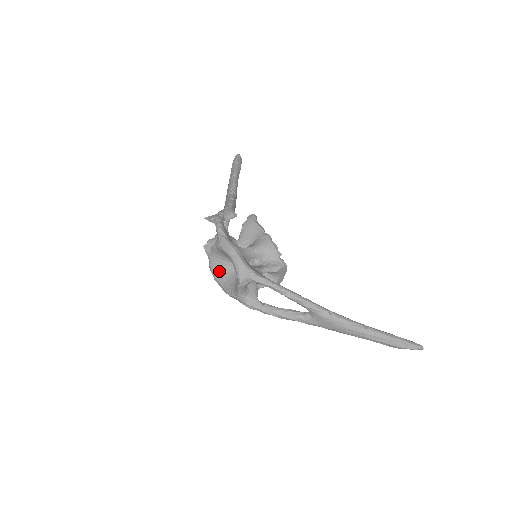
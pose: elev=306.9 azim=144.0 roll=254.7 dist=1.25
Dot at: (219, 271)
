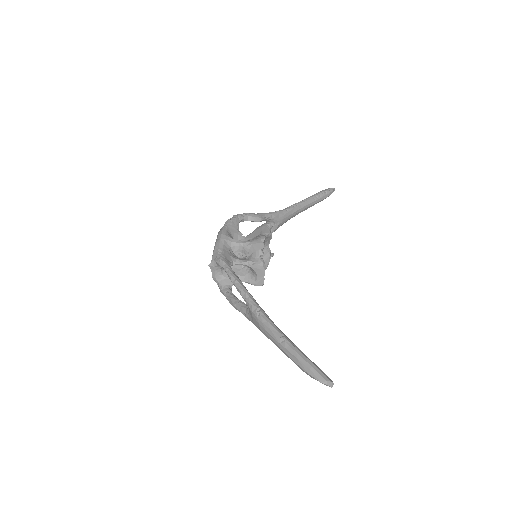
Dot at: occluded
